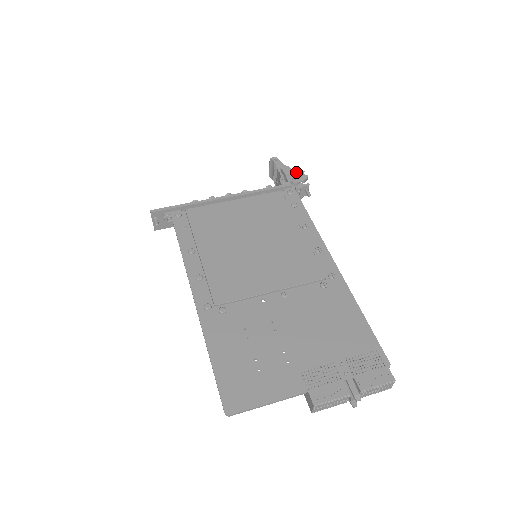
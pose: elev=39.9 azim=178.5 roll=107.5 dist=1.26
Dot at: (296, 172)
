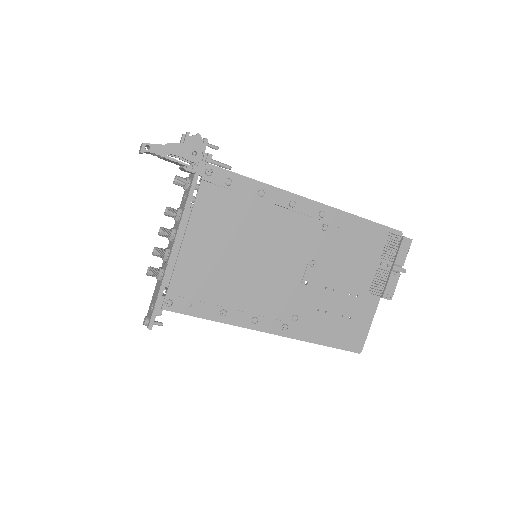
Dot at: (185, 142)
